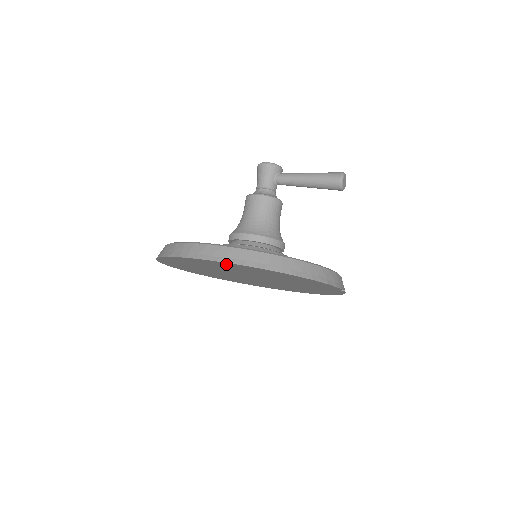
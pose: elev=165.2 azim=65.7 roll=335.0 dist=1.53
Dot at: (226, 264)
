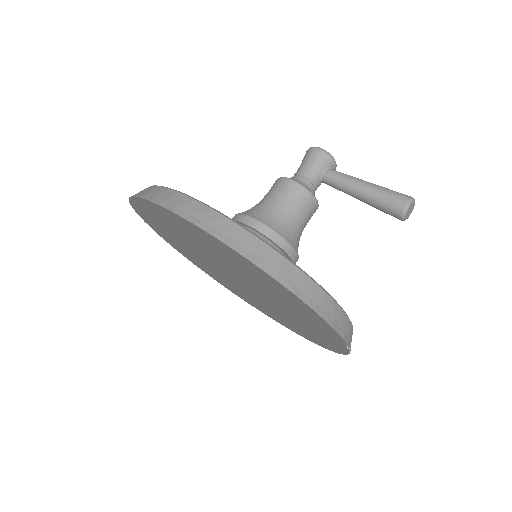
Dot at: (207, 236)
